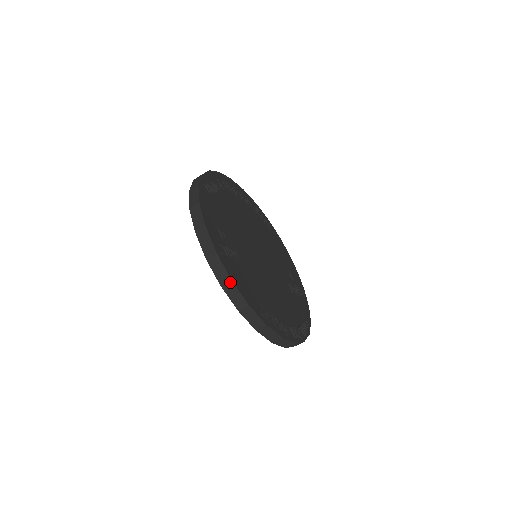
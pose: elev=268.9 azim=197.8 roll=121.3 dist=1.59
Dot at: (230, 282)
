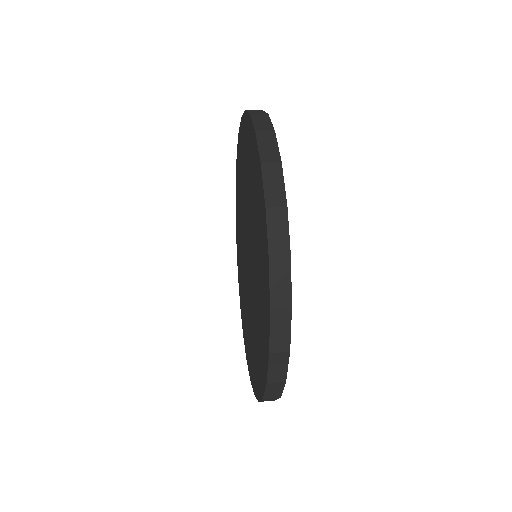
Dot at: (282, 383)
